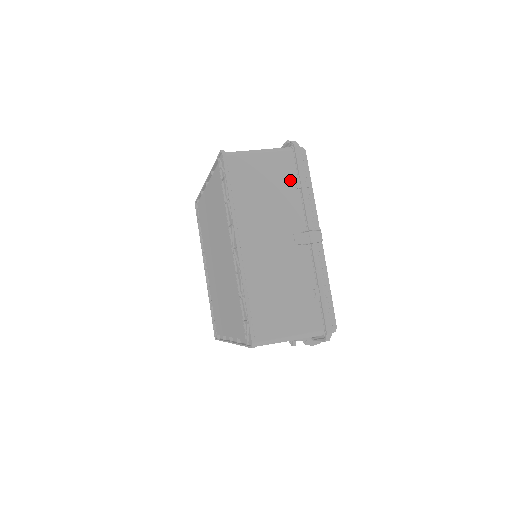
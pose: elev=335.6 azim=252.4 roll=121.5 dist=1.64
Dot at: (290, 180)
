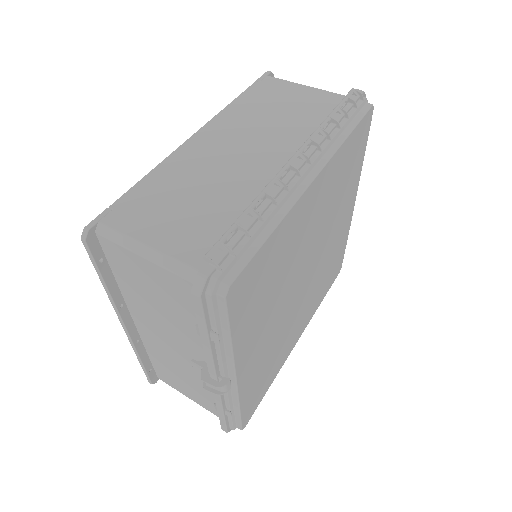
Dot at: (193, 314)
